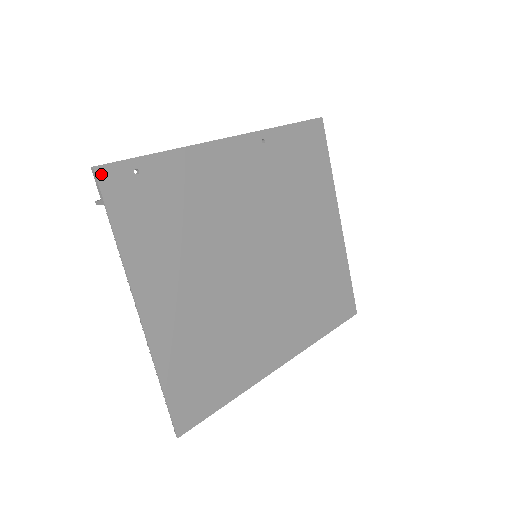
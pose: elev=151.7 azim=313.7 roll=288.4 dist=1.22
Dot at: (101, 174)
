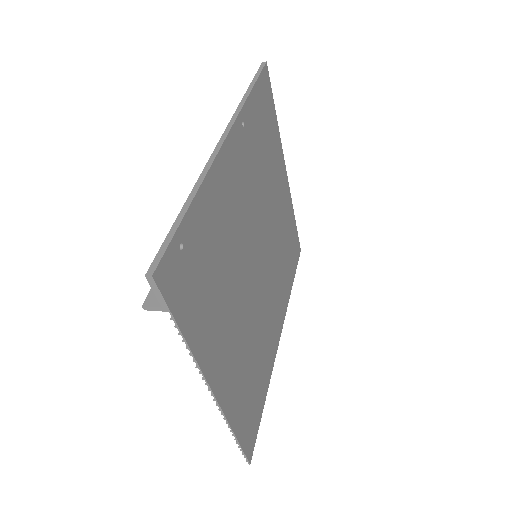
Dot at: (159, 278)
